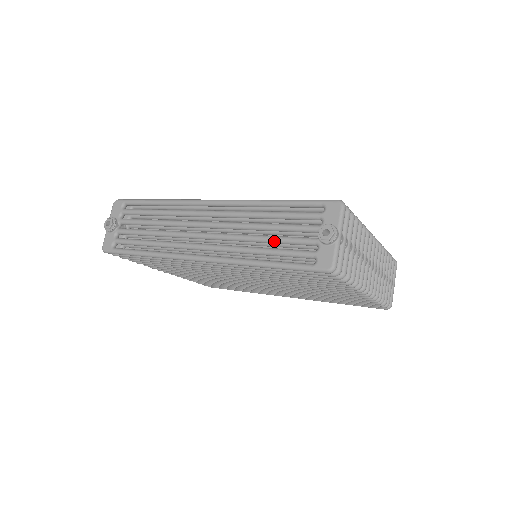
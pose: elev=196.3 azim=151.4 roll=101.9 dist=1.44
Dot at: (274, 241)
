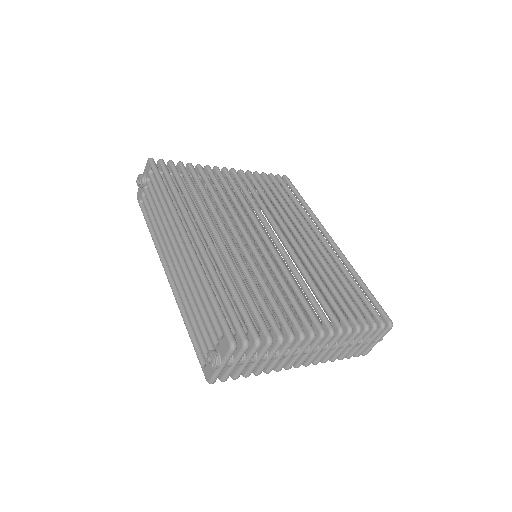
Dot at: (196, 319)
